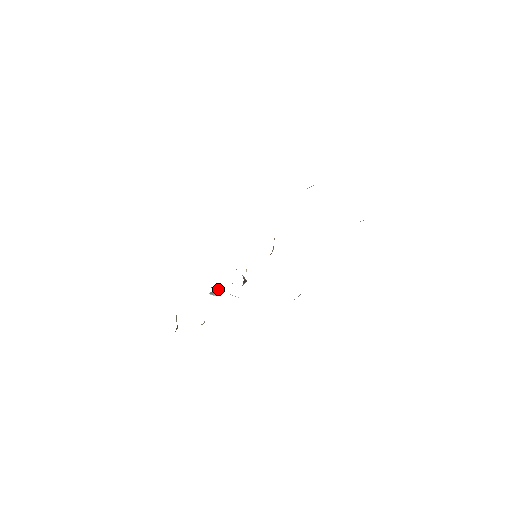
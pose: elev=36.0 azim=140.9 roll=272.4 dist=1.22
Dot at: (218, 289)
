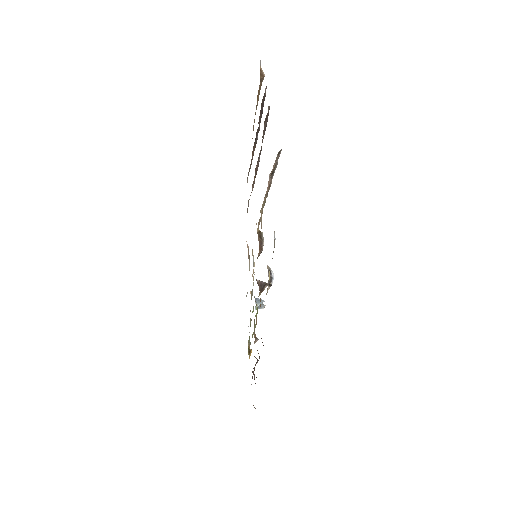
Dot at: (258, 301)
